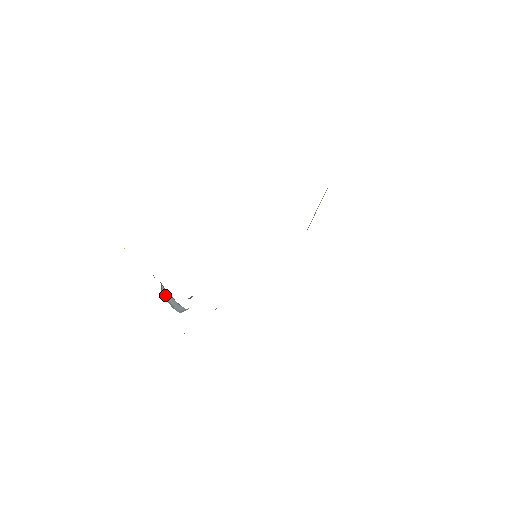
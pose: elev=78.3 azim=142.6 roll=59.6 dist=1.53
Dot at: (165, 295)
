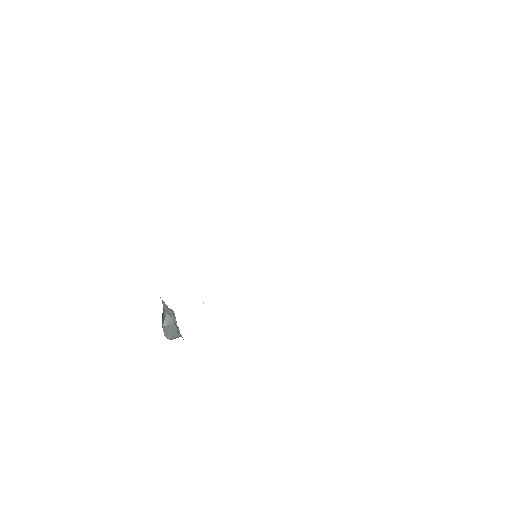
Dot at: (169, 326)
